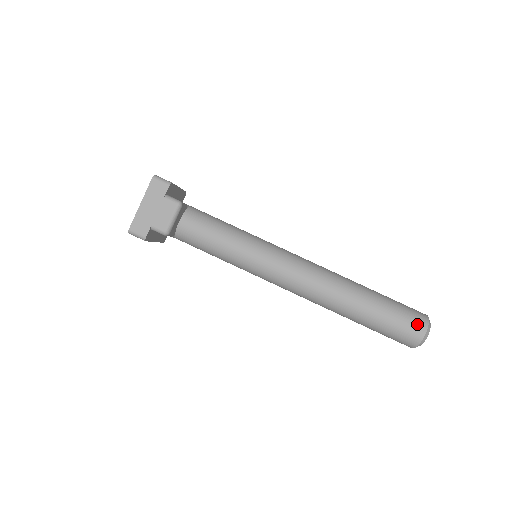
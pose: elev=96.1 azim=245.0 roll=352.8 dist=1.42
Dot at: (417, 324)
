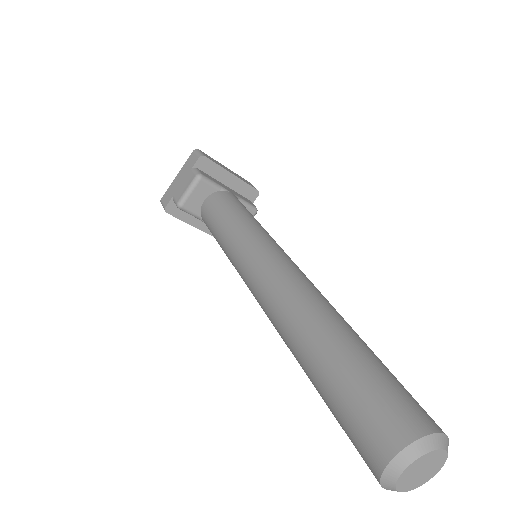
Dot at: (388, 427)
